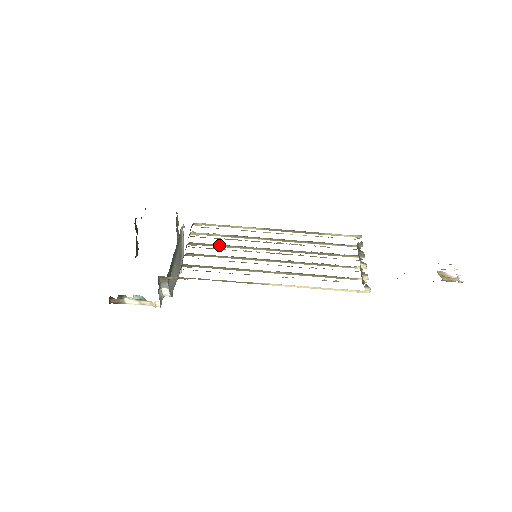
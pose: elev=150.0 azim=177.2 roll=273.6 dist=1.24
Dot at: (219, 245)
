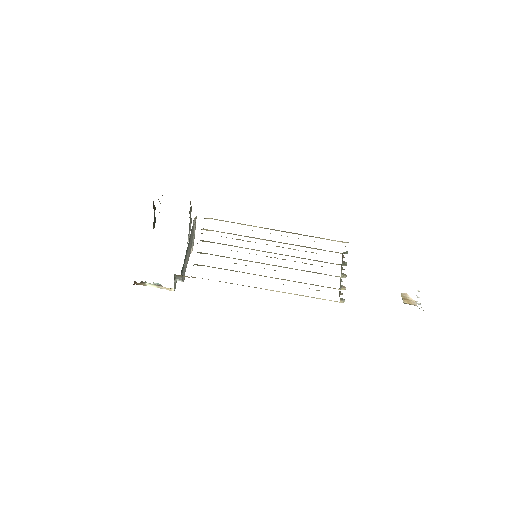
Dot at: (226, 244)
